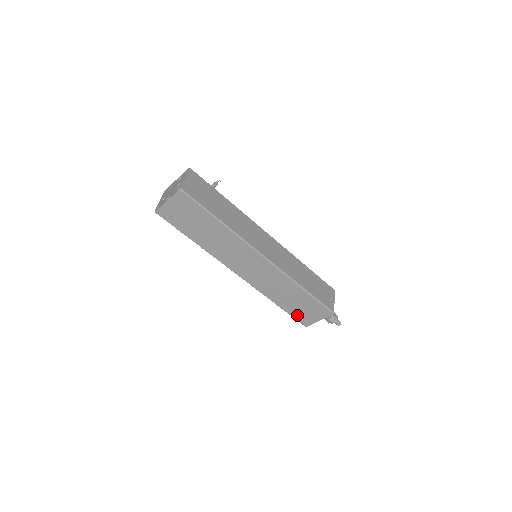
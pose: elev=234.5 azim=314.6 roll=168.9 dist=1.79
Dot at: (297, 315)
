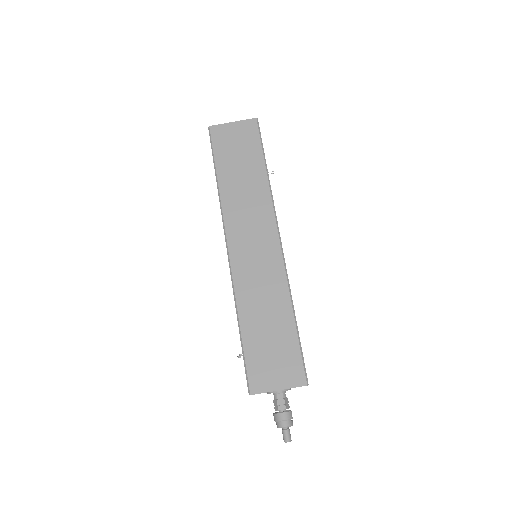
Dot at: (254, 361)
